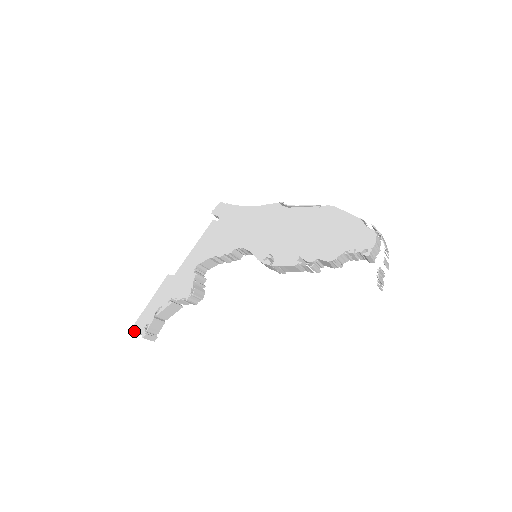
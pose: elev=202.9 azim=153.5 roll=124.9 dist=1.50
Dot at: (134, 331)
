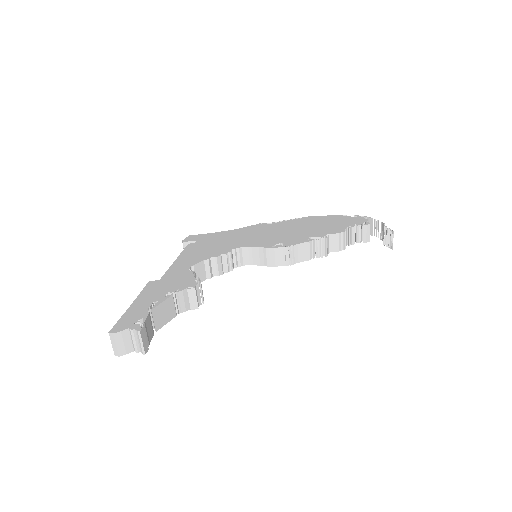
Dot at: (117, 331)
